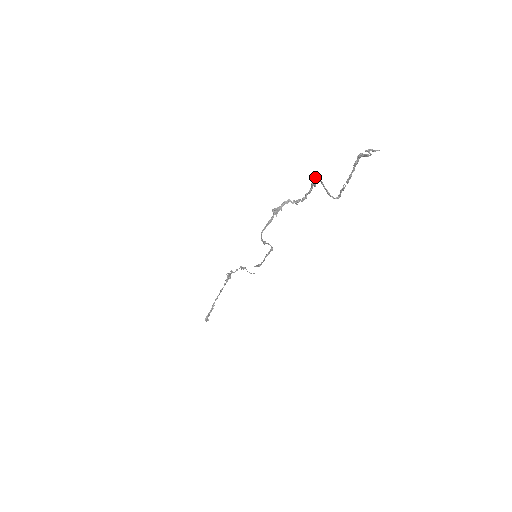
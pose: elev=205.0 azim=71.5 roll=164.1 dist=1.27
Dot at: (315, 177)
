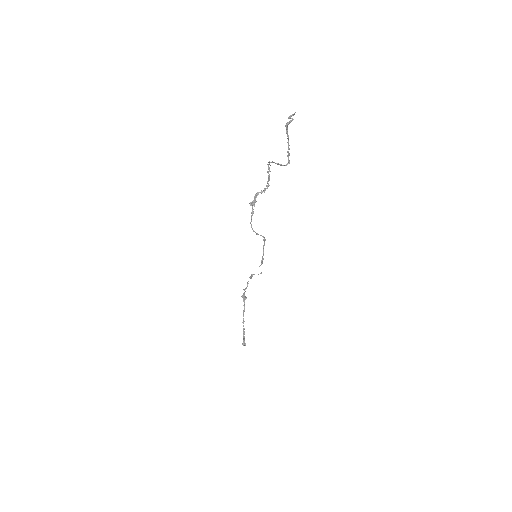
Dot at: (267, 164)
